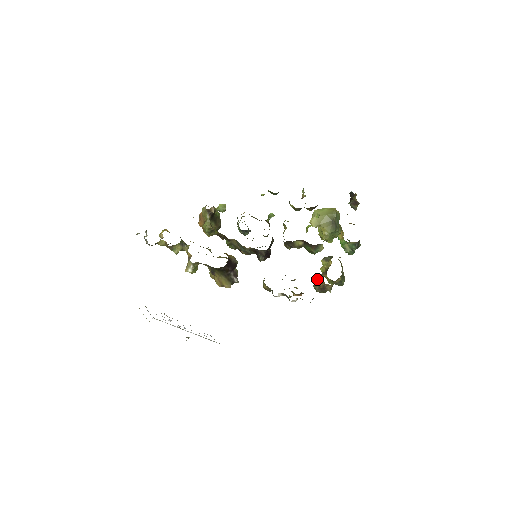
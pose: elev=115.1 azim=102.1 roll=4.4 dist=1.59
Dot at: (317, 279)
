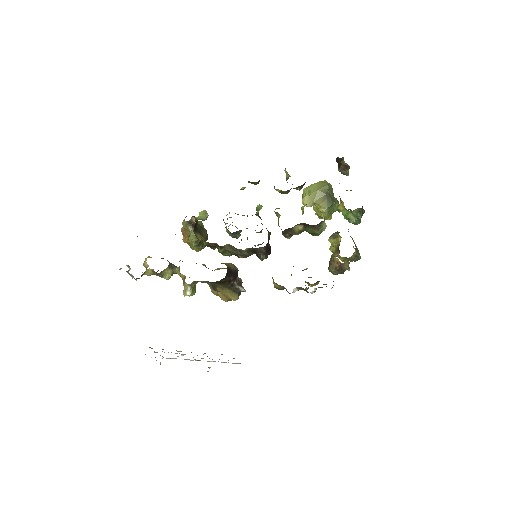
Dot at: (330, 261)
